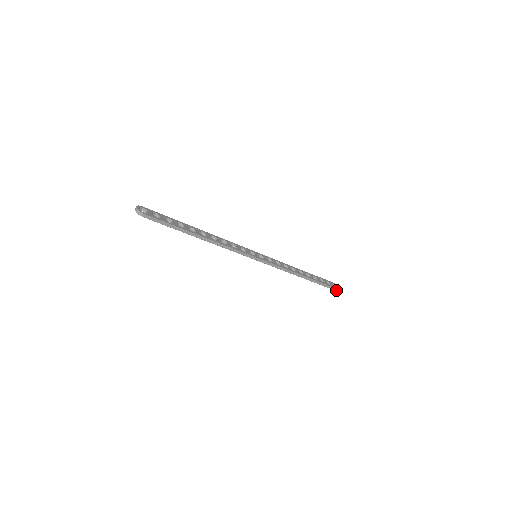
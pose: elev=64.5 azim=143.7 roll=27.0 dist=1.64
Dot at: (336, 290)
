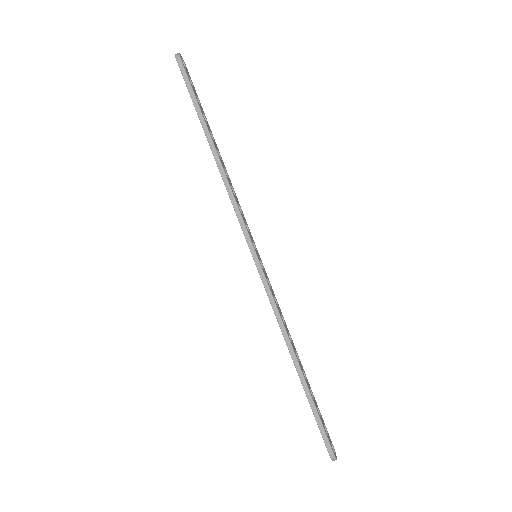
Dot at: (331, 455)
